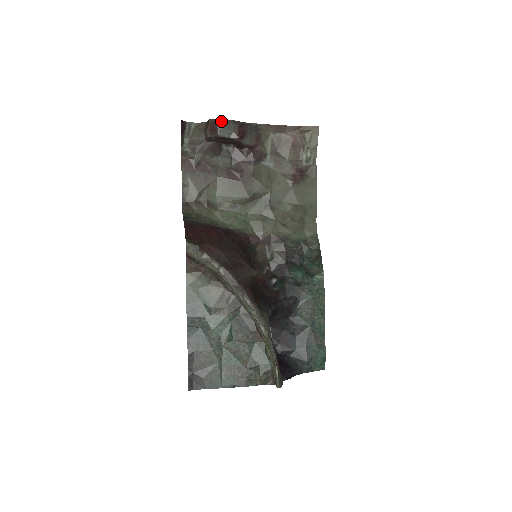
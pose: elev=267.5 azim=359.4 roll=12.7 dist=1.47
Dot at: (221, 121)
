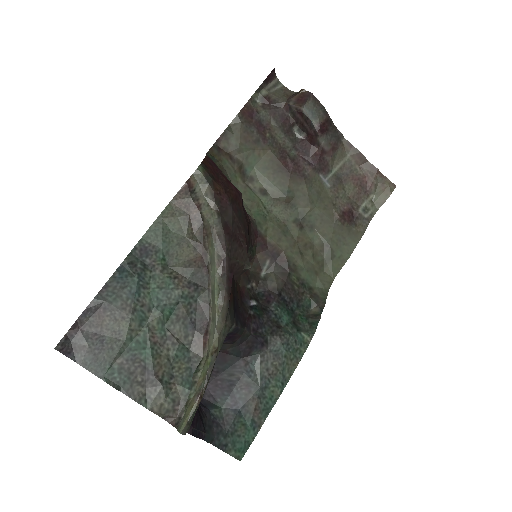
Dot at: (314, 98)
